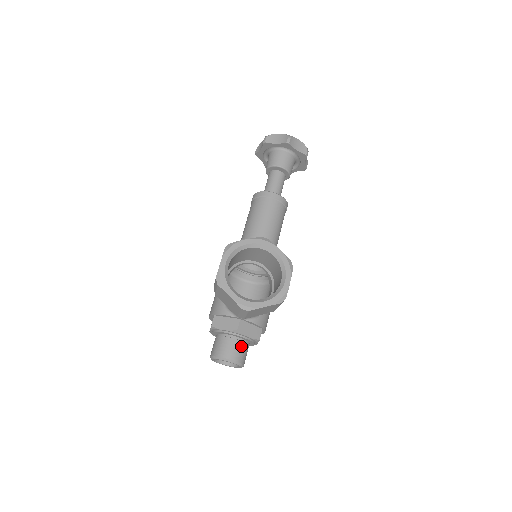
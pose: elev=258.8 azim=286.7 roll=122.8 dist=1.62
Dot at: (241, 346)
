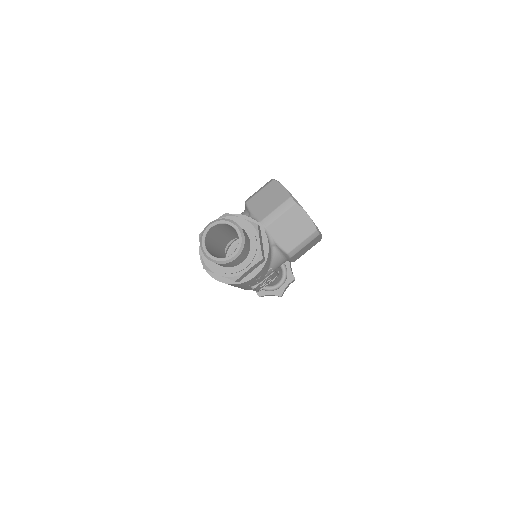
Dot at: (248, 240)
